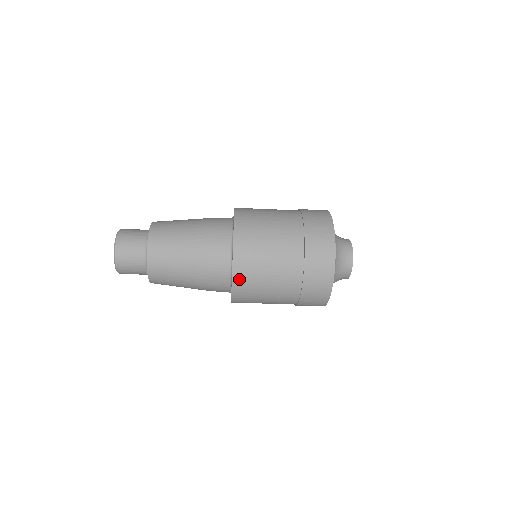
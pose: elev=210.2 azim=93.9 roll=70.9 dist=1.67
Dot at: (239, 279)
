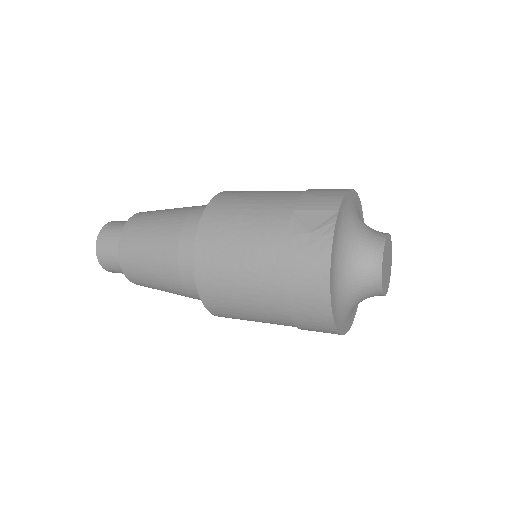
Dot at: occluded
